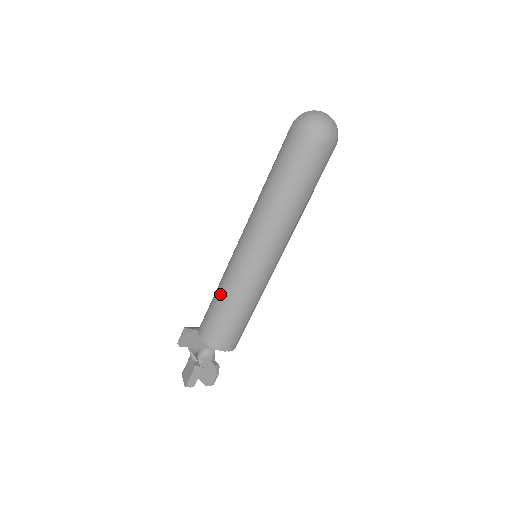
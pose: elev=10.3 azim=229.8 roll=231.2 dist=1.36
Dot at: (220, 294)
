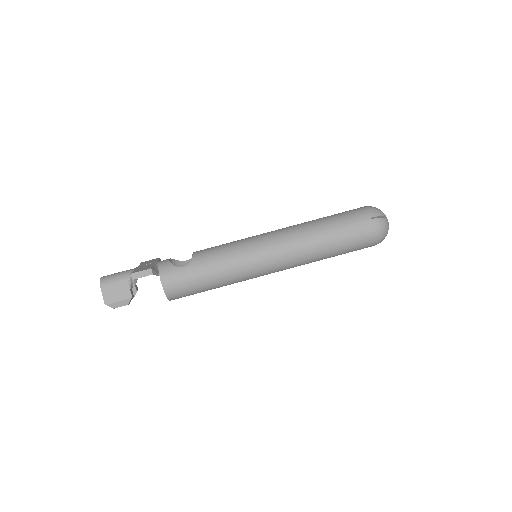
Dot at: (214, 272)
